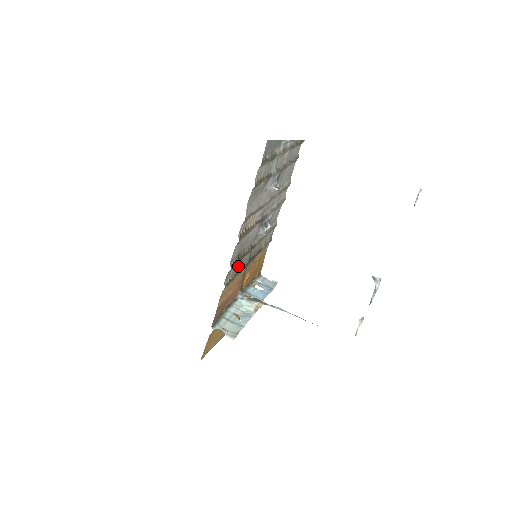
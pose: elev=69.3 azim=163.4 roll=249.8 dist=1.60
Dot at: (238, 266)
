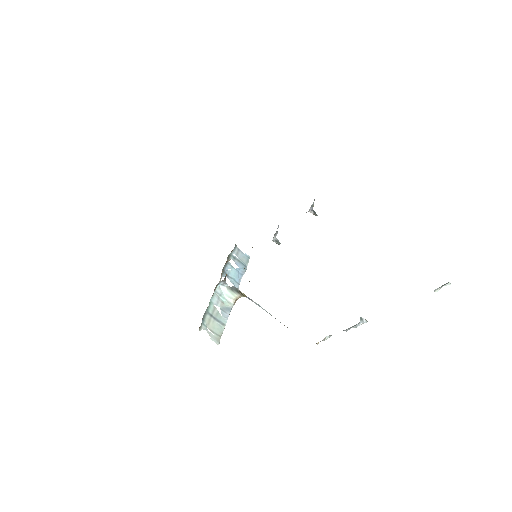
Dot at: occluded
